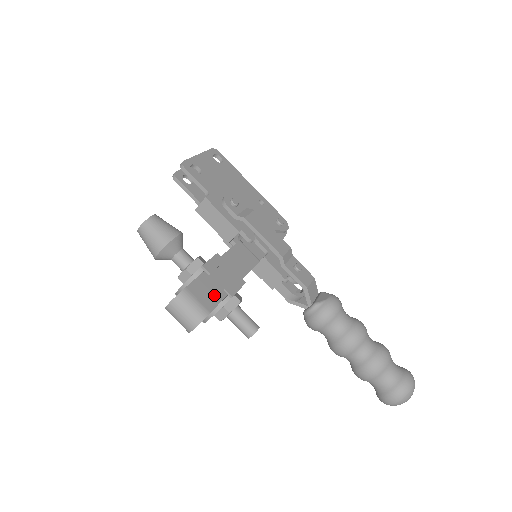
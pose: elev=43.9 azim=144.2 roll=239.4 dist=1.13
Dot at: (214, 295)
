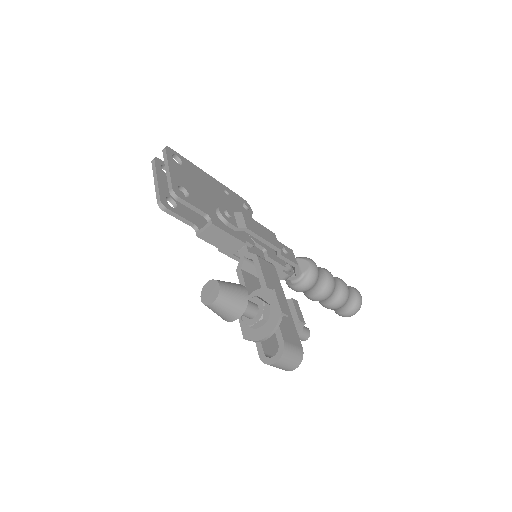
Dot at: (292, 330)
